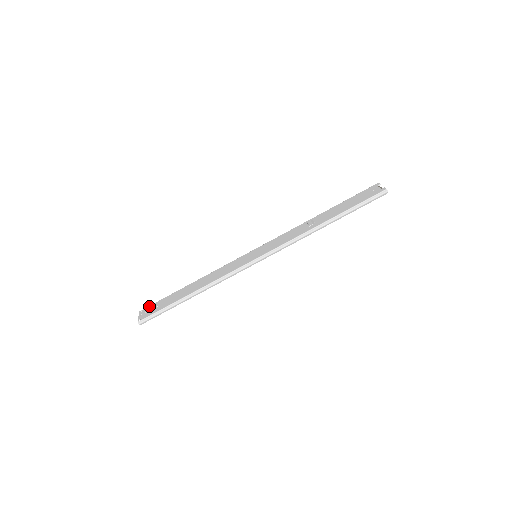
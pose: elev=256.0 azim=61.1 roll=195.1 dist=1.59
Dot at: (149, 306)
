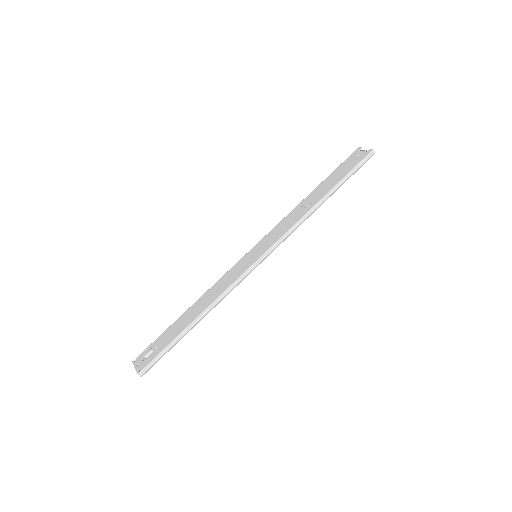
Dot at: (143, 352)
